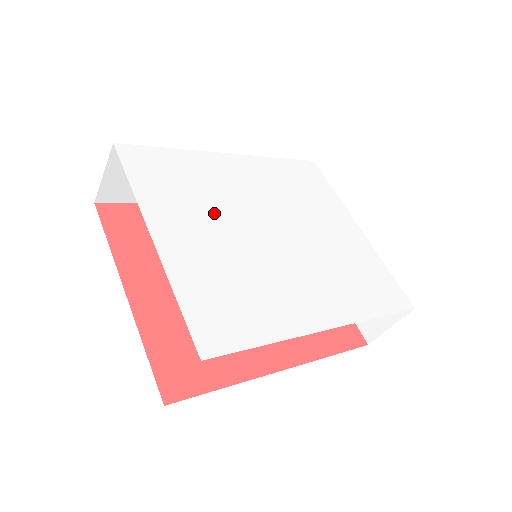
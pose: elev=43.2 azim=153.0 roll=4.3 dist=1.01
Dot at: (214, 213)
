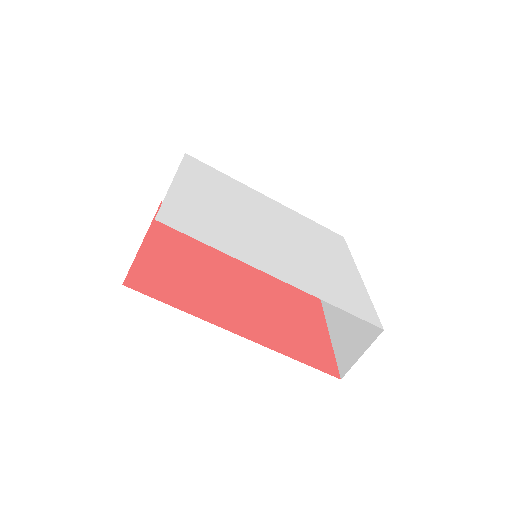
Dot at: (229, 200)
